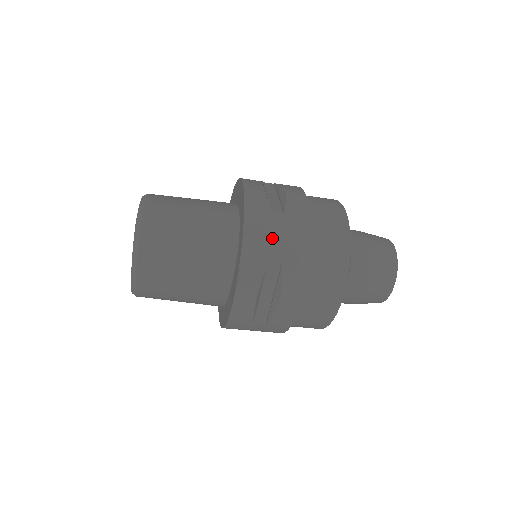
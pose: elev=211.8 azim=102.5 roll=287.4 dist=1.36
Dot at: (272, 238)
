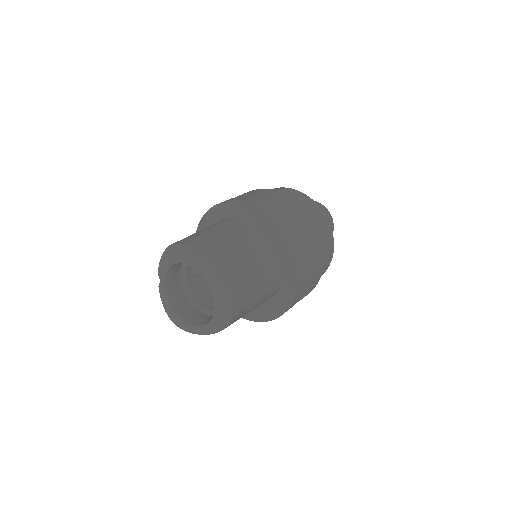
Dot at: (309, 280)
